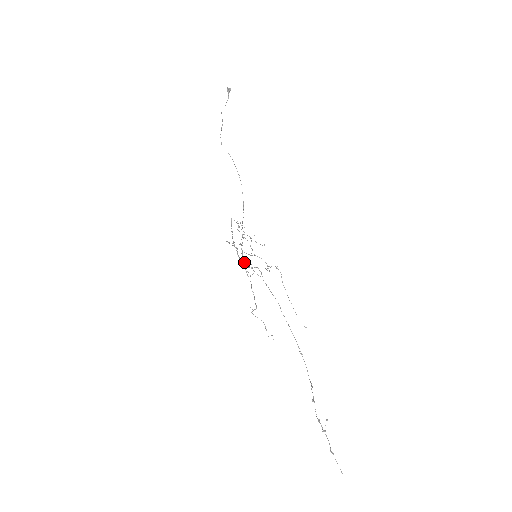
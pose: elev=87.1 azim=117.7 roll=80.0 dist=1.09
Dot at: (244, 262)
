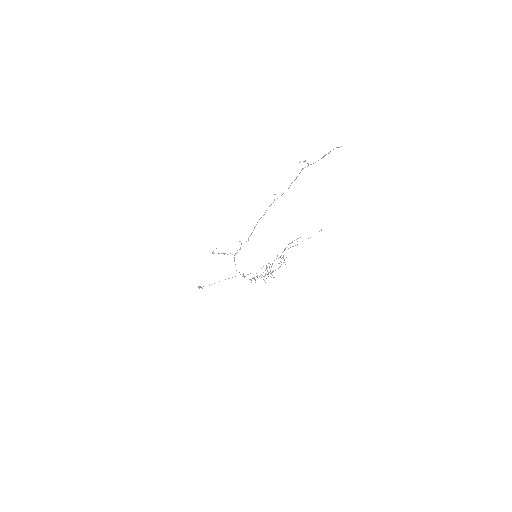
Dot at: occluded
